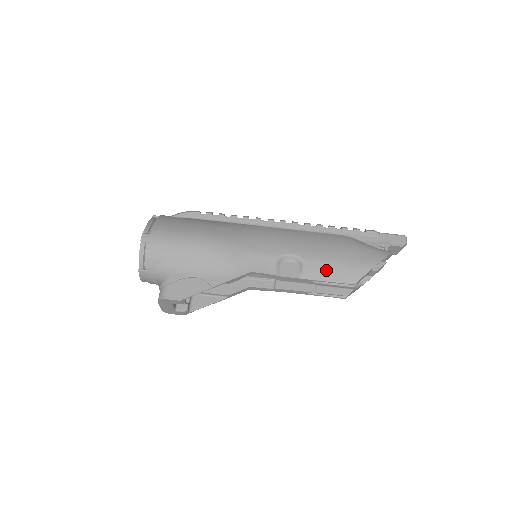
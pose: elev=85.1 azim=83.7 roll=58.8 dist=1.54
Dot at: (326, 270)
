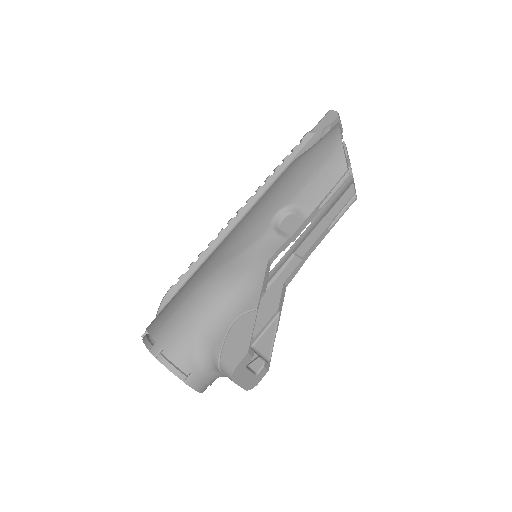
Dot at: (315, 188)
